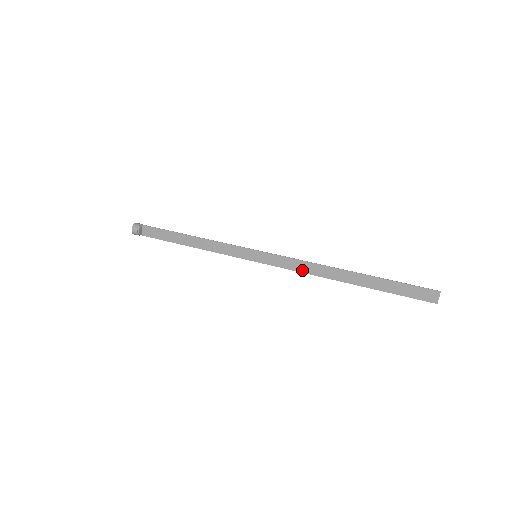
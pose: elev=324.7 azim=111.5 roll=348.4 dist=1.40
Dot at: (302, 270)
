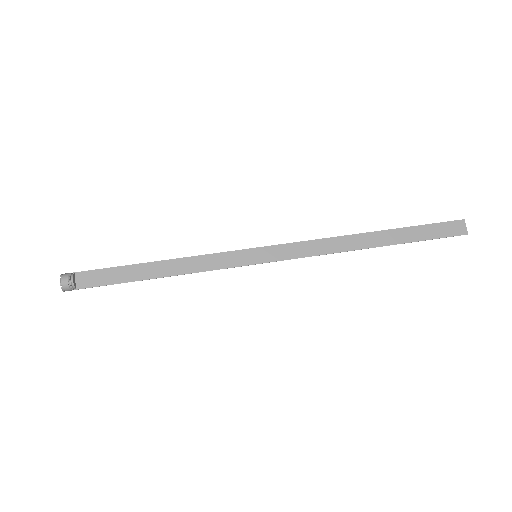
Dot at: (318, 252)
